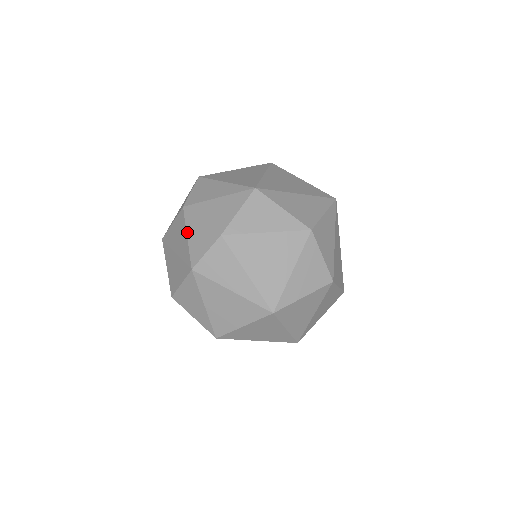
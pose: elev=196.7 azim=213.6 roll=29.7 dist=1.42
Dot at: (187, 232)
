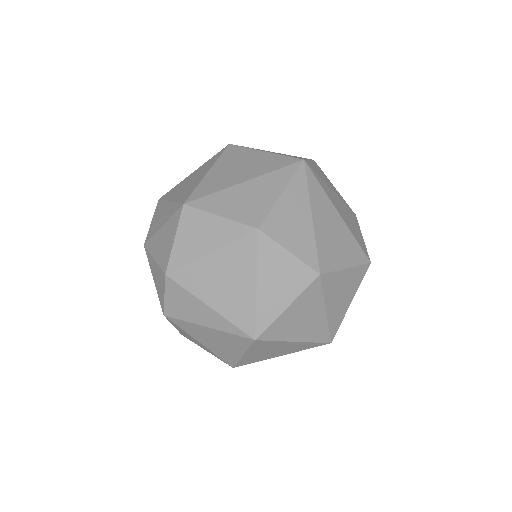
Dot at: (152, 274)
